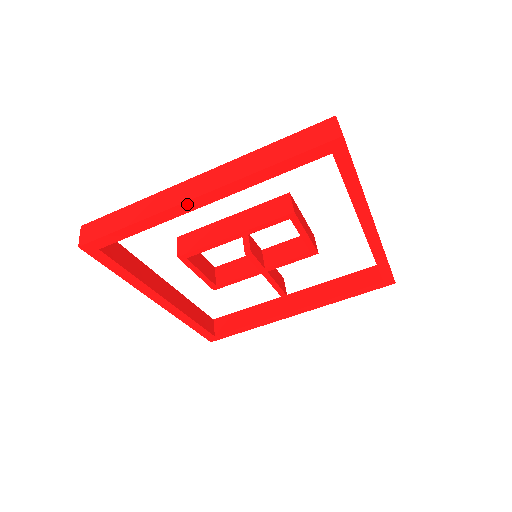
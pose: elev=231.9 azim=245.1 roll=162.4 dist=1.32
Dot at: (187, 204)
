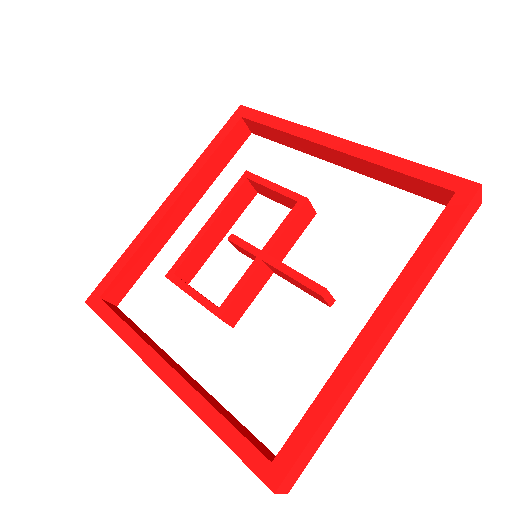
Dot at: (159, 212)
